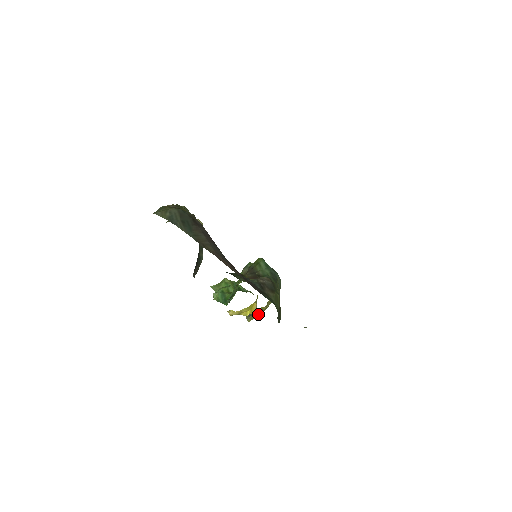
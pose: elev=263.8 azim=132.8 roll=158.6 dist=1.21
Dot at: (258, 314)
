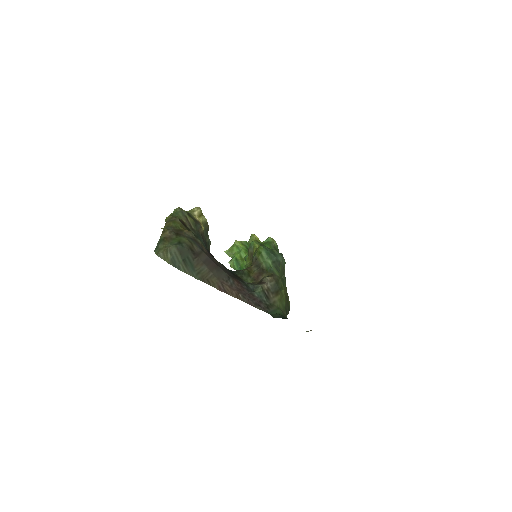
Dot at: occluded
